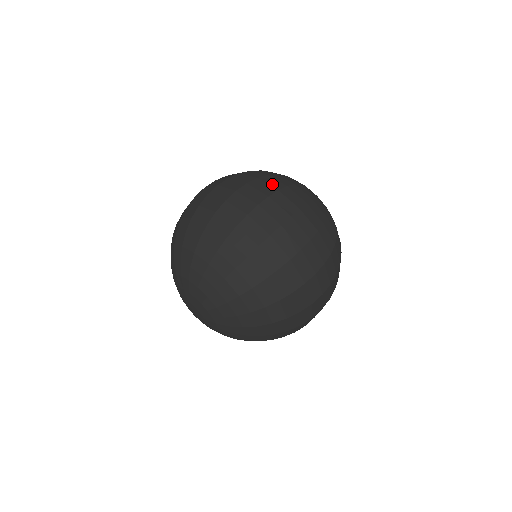
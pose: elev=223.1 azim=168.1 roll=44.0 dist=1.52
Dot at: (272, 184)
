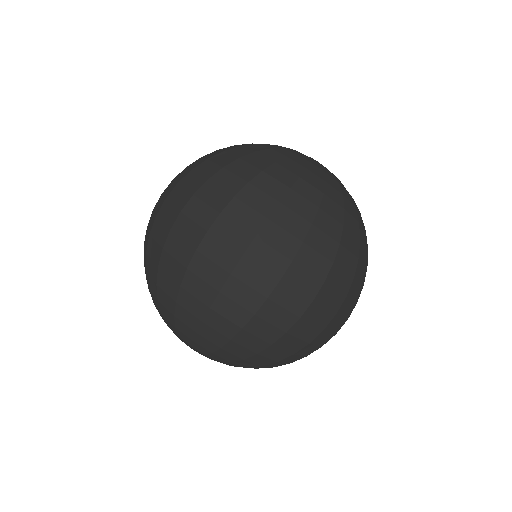
Dot at: (204, 173)
